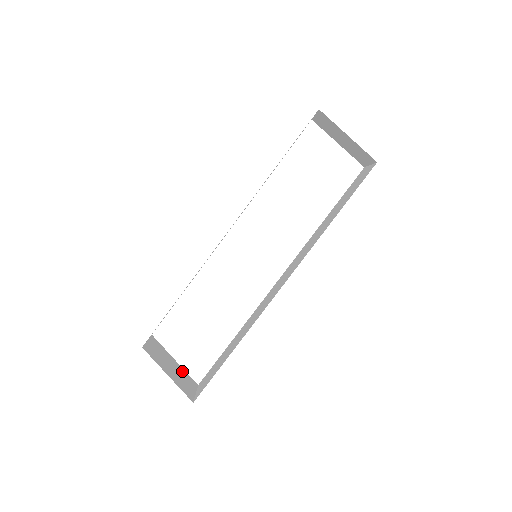
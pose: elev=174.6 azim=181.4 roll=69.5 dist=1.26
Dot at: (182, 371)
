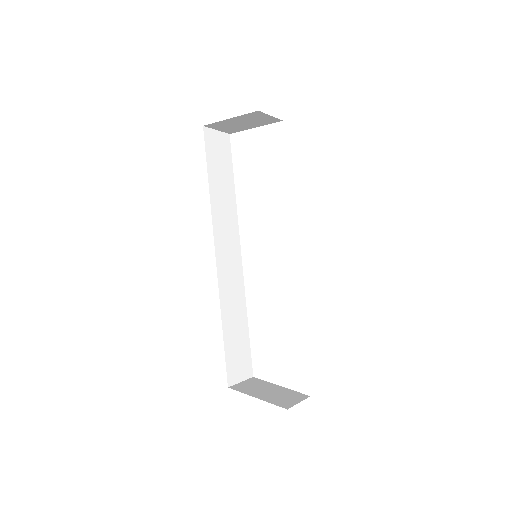
Dot at: (287, 391)
